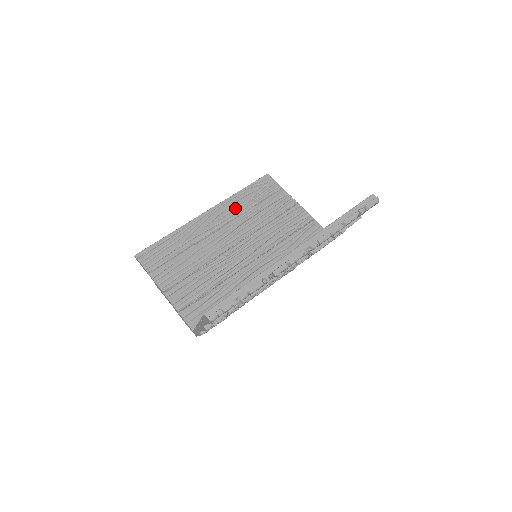
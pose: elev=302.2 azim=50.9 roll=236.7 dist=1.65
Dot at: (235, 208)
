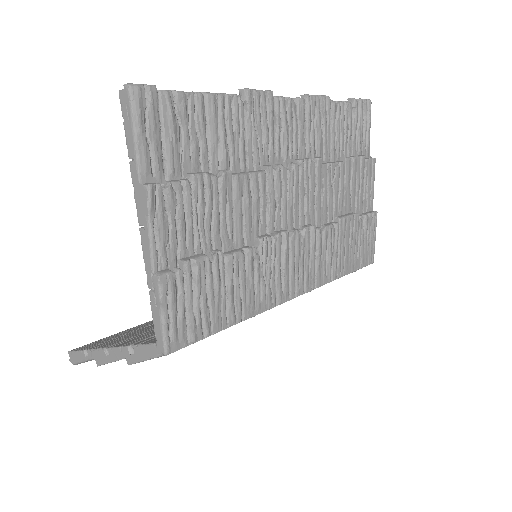
Dot at: occluded
